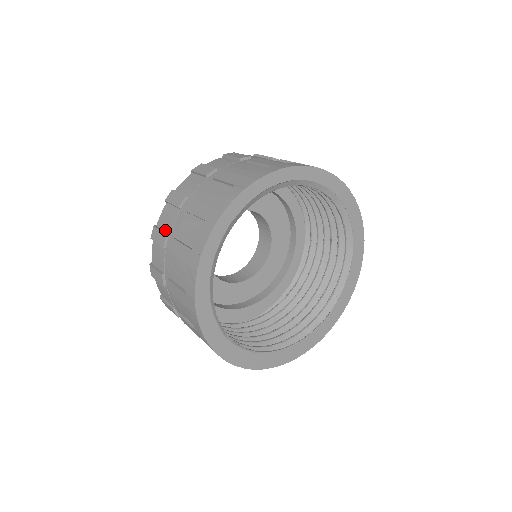
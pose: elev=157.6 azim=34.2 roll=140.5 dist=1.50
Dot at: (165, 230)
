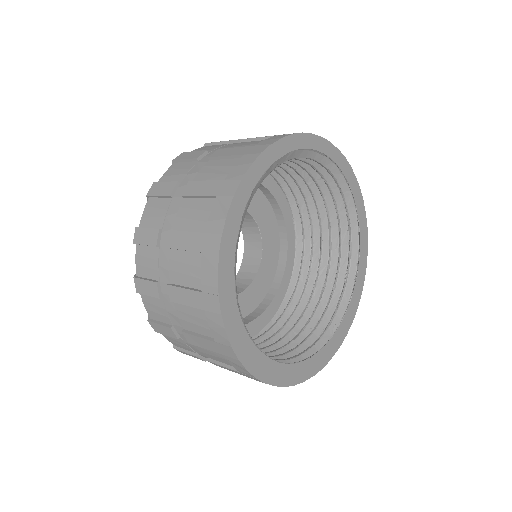
Dot at: (173, 182)
